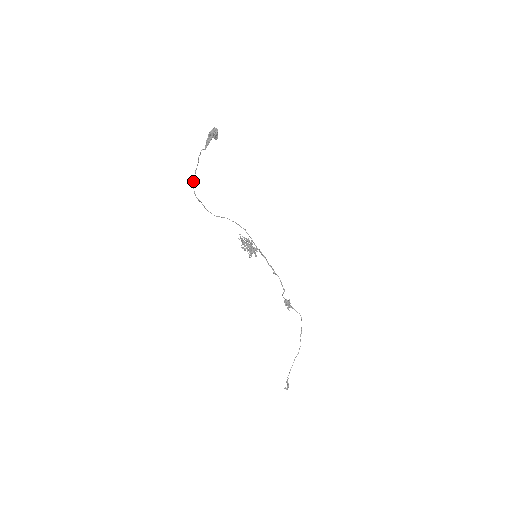
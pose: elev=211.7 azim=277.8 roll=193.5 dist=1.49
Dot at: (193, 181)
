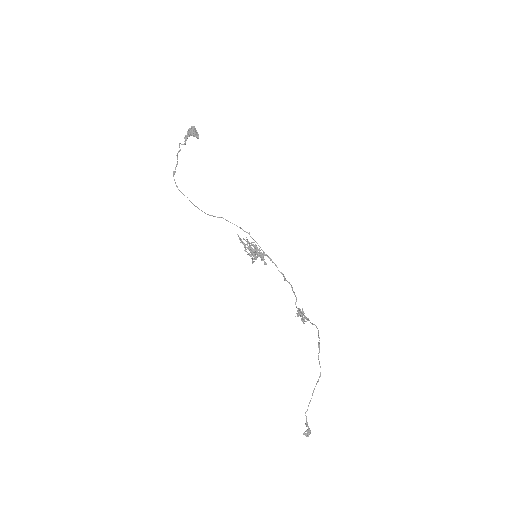
Dot at: (173, 173)
